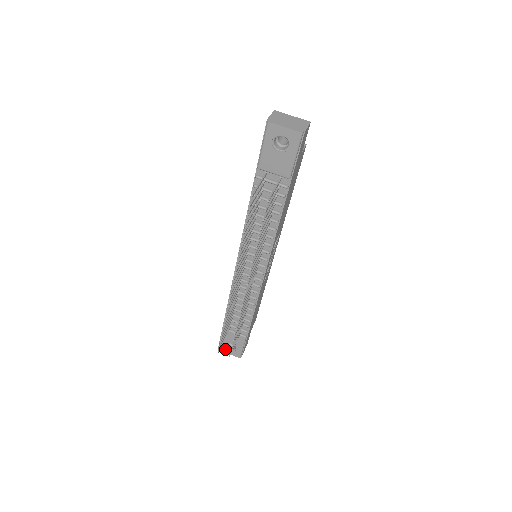
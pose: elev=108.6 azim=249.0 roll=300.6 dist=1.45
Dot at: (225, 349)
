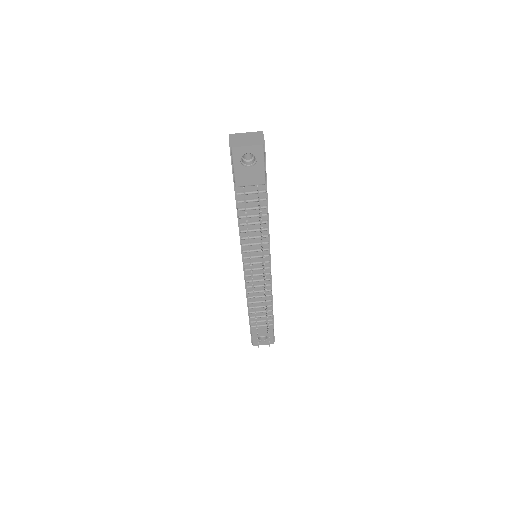
Dot at: occluded
